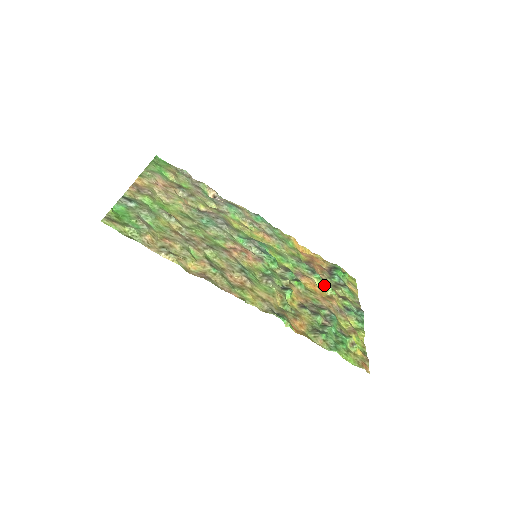
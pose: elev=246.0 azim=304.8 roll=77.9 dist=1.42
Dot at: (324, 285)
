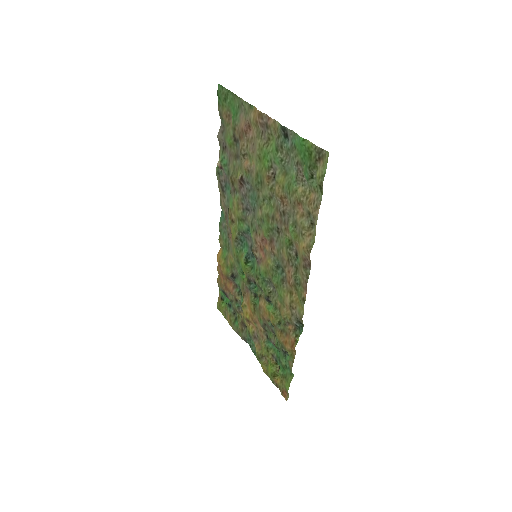
Dot at: occluded
